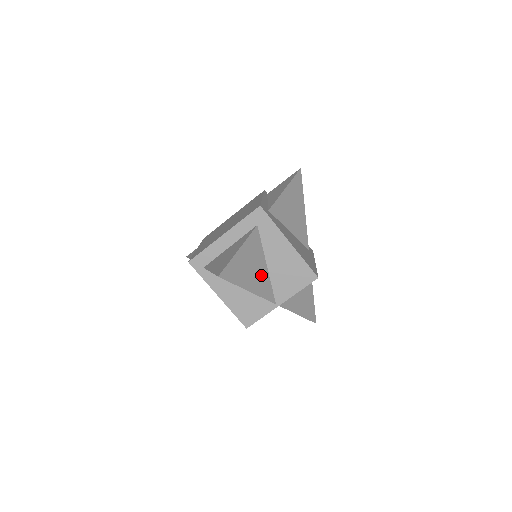
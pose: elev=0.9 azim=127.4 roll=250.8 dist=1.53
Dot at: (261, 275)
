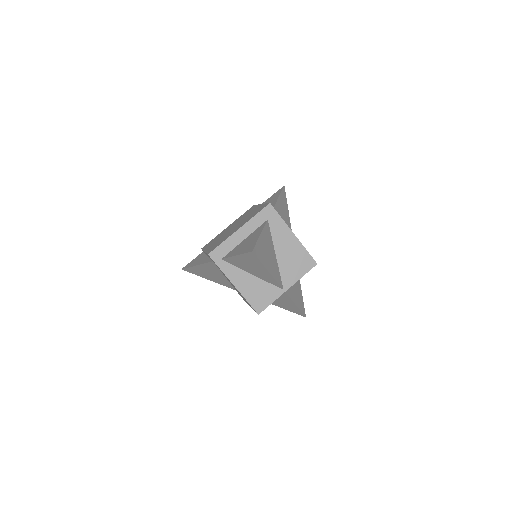
Dot at: (273, 261)
